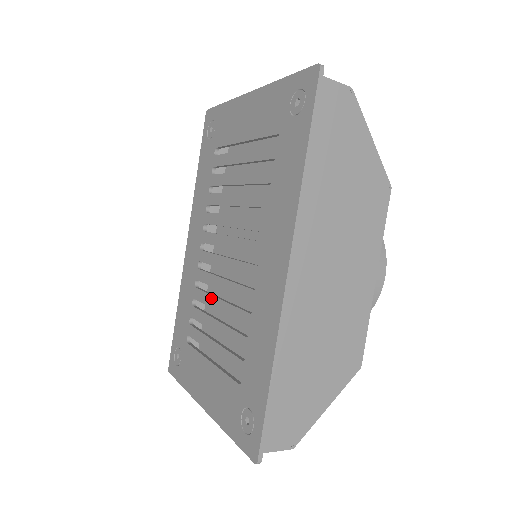
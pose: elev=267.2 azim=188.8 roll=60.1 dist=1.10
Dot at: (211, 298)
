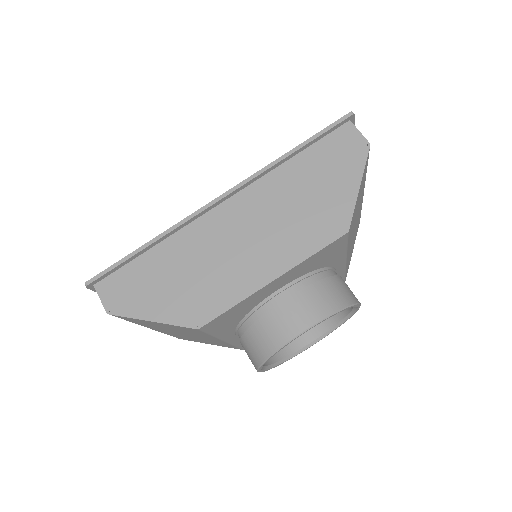
Dot at: occluded
